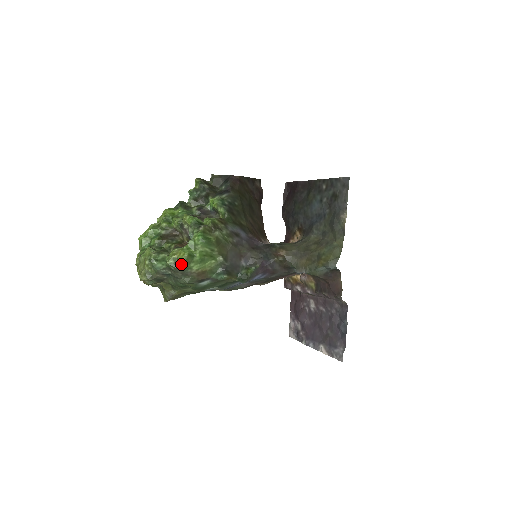
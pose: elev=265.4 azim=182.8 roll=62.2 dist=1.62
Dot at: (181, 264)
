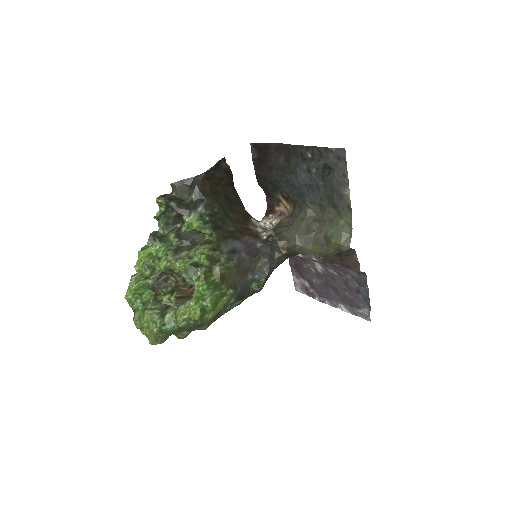
Dot at: (196, 323)
